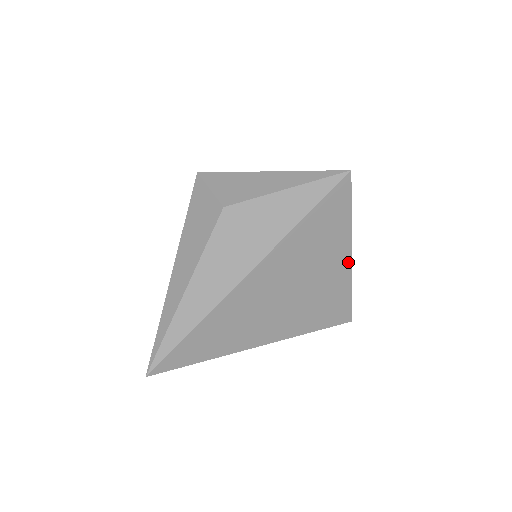
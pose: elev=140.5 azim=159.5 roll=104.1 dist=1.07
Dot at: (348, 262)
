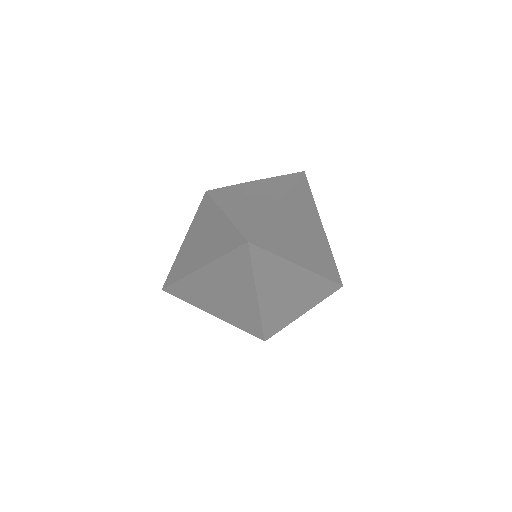
Dot at: (323, 232)
